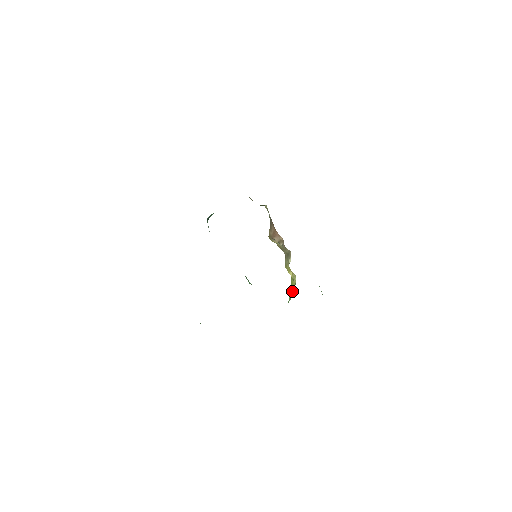
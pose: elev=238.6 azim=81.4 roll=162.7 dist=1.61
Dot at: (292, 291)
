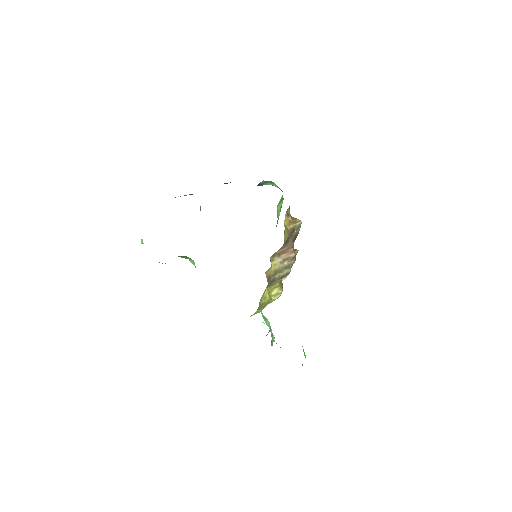
Dot at: (260, 310)
